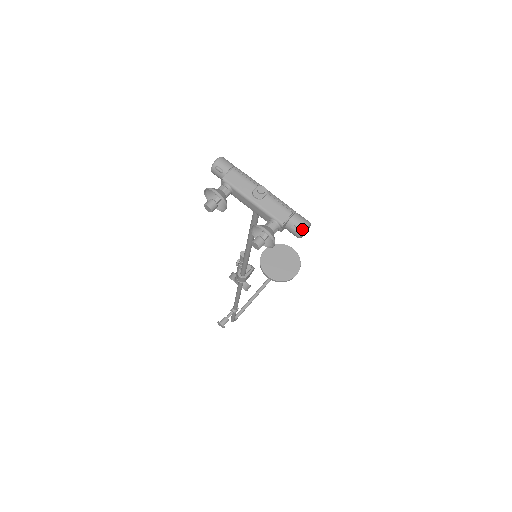
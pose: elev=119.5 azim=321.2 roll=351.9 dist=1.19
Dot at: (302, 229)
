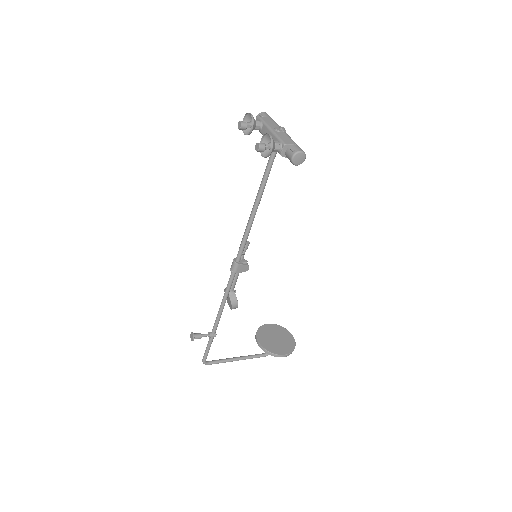
Dot at: (297, 151)
